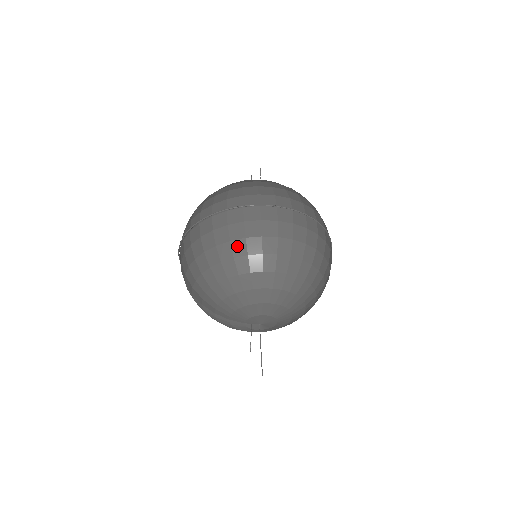
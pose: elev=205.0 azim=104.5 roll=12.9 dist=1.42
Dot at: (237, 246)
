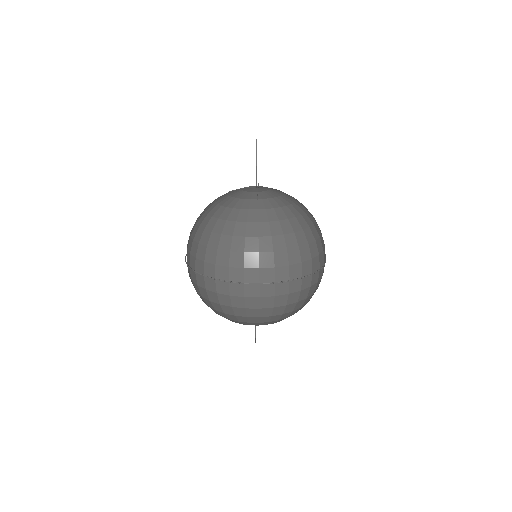
Dot at: (226, 309)
